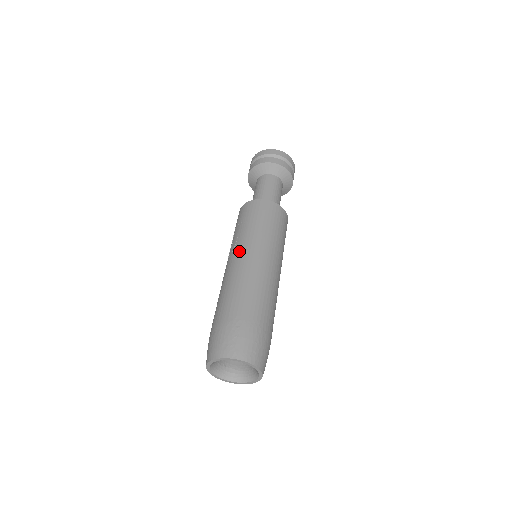
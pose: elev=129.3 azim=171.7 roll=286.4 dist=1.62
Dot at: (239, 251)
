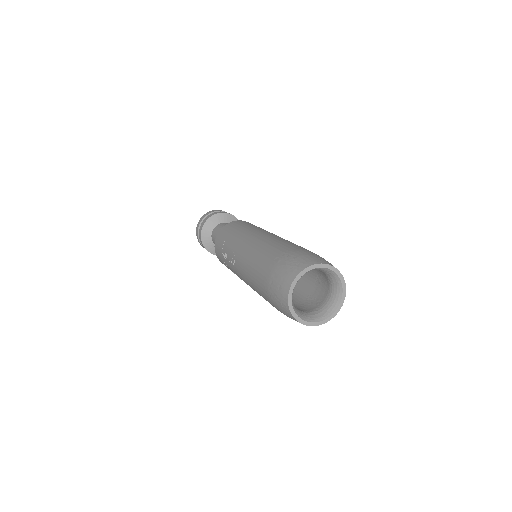
Dot at: (240, 245)
